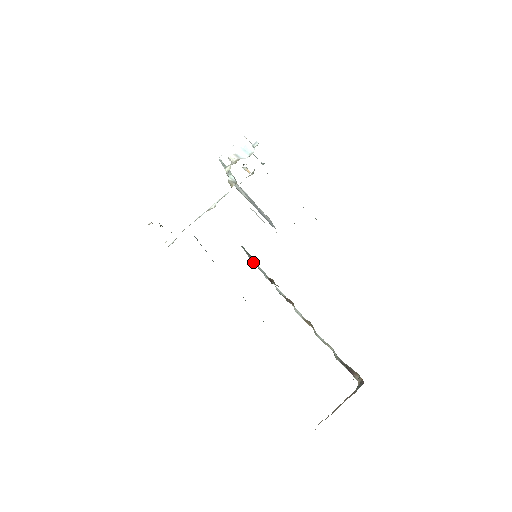
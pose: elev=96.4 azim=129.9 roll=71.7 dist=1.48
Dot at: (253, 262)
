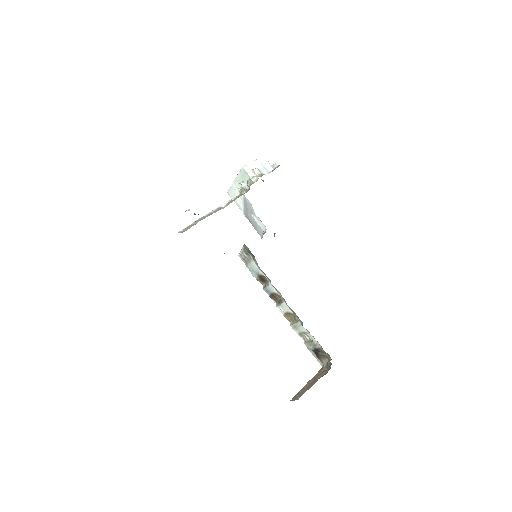
Dot at: (242, 260)
